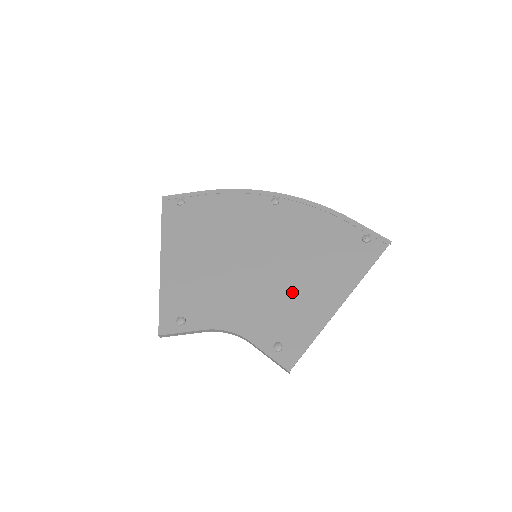
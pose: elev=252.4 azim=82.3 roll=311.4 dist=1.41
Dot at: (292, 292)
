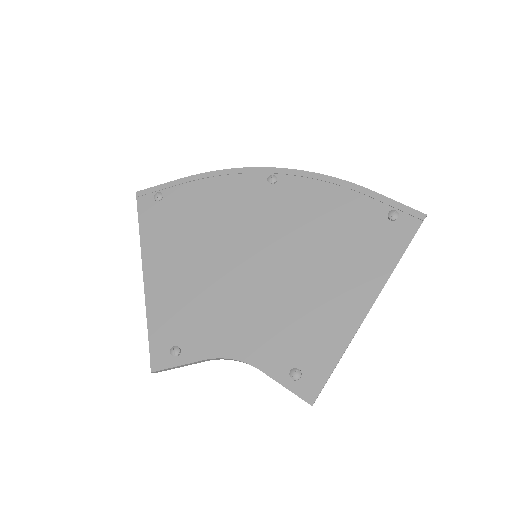
Dot at: (305, 299)
